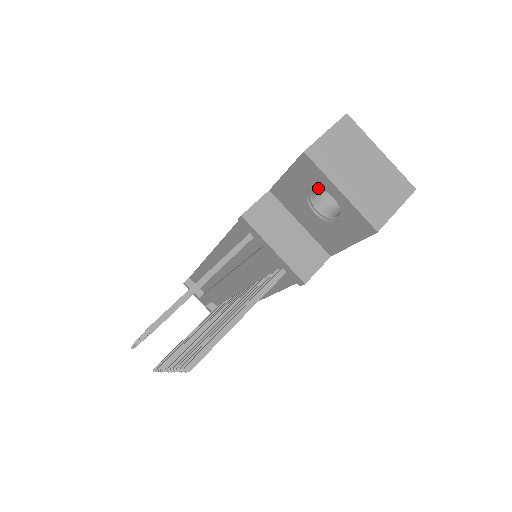
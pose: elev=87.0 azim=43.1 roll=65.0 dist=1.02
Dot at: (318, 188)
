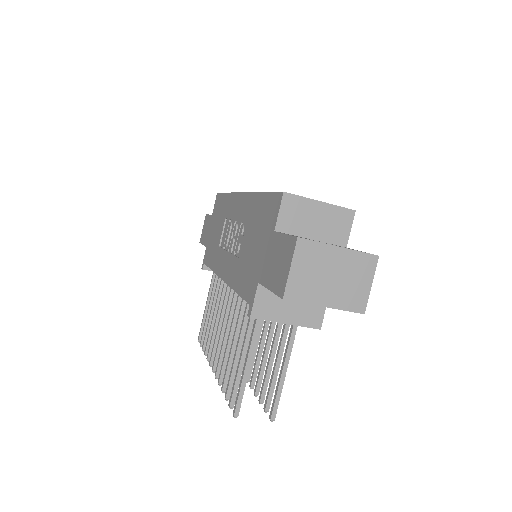
Dot at: occluded
